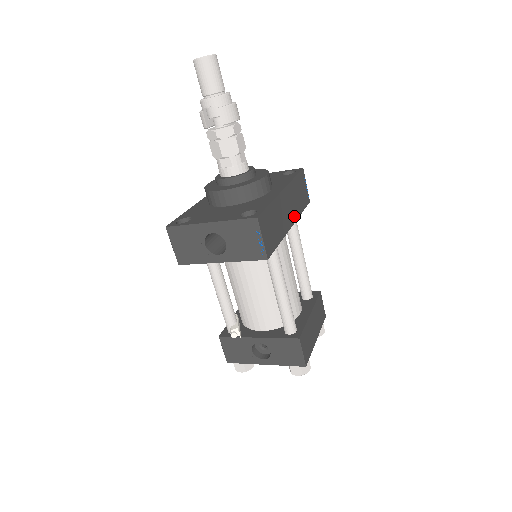
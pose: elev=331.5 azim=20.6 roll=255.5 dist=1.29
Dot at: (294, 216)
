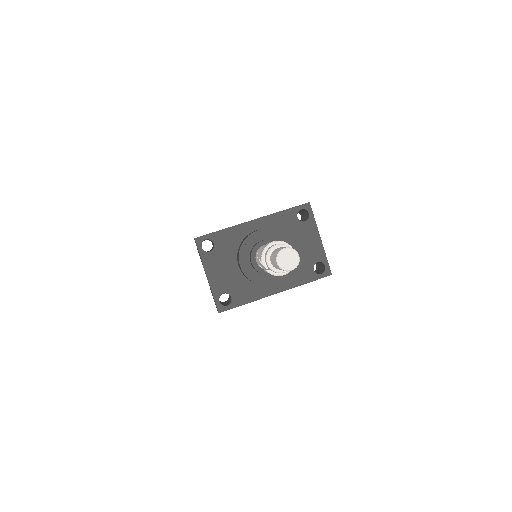
Dot at: occluded
